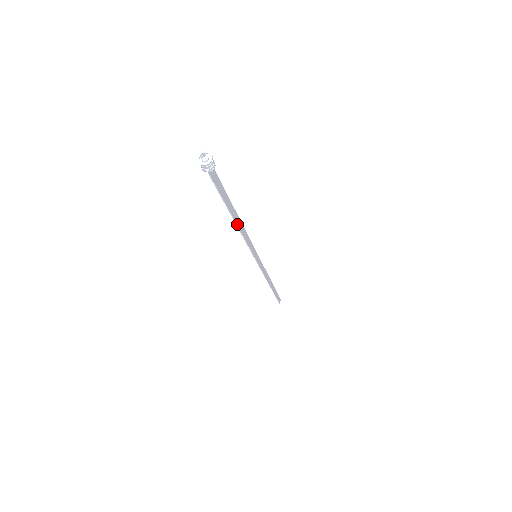
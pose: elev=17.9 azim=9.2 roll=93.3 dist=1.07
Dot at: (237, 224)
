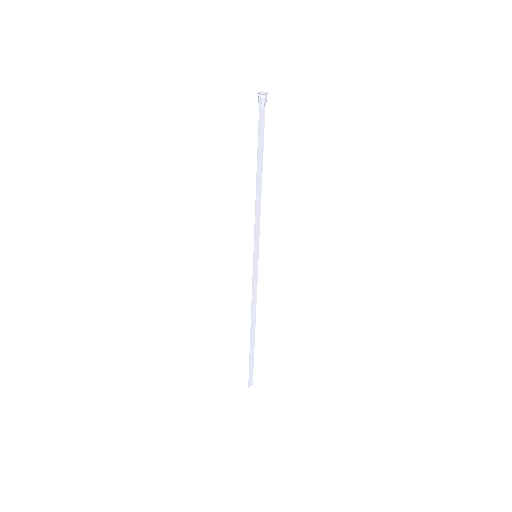
Dot at: (257, 184)
